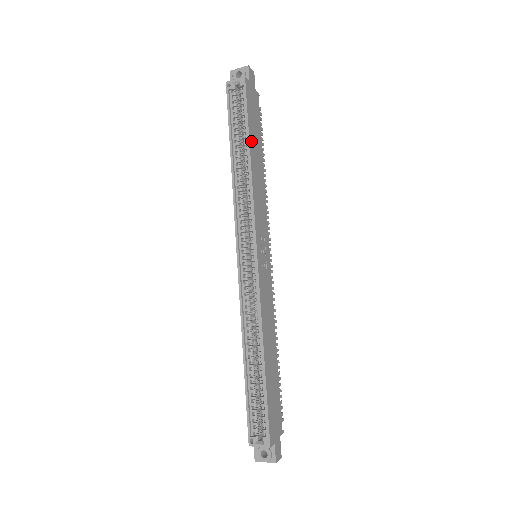
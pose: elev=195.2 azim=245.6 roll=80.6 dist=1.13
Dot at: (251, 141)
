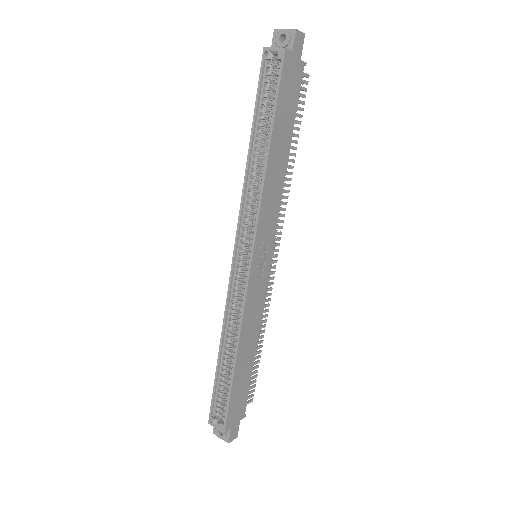
Dot at: (275, 133)
